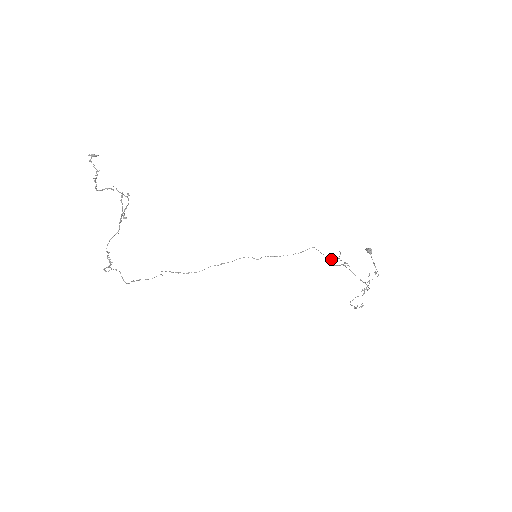
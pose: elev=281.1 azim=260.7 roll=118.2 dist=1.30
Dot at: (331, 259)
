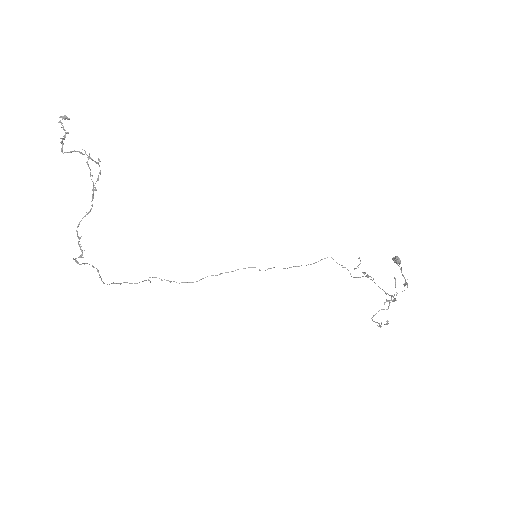
Dot at: occluded
